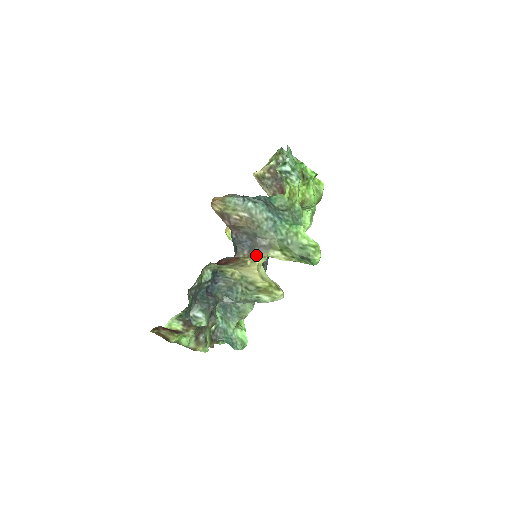
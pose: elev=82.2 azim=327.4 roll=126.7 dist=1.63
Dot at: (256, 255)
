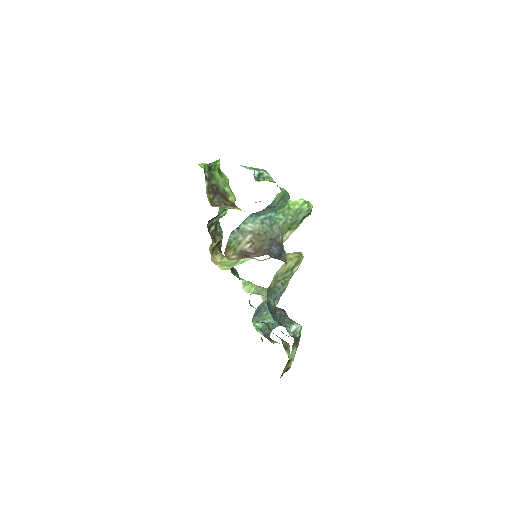
Dot at: (284, 251)
